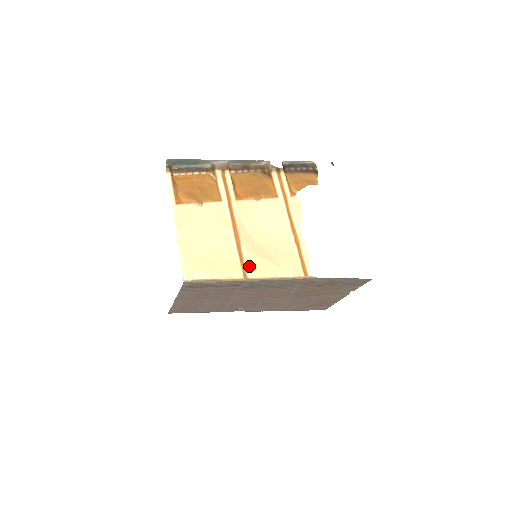
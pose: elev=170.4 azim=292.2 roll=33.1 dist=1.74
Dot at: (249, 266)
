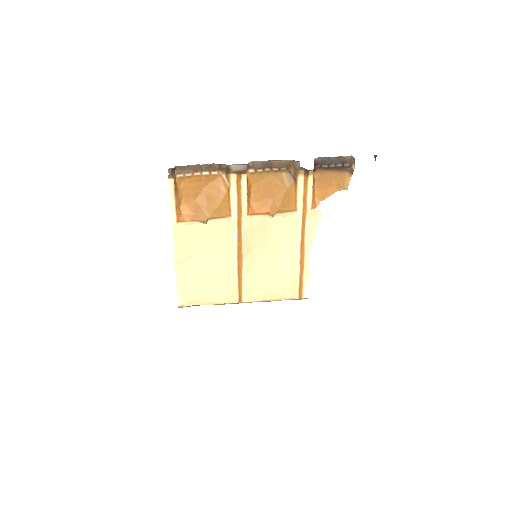
Dot at: (246, 291)
